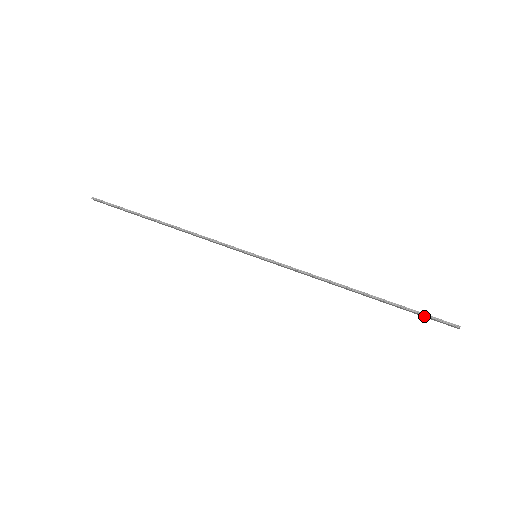
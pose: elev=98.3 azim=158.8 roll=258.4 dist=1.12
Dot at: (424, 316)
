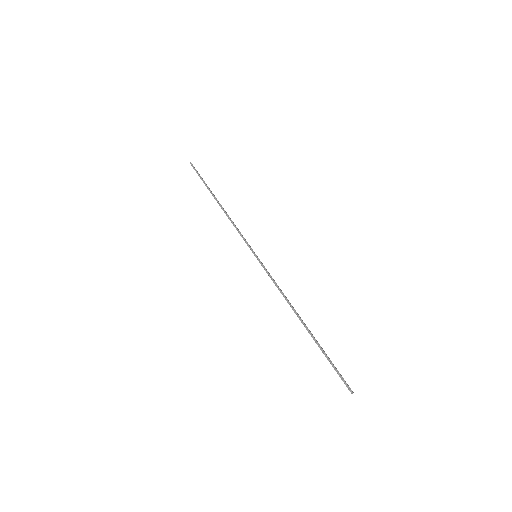
Dot at: (334, 368)
